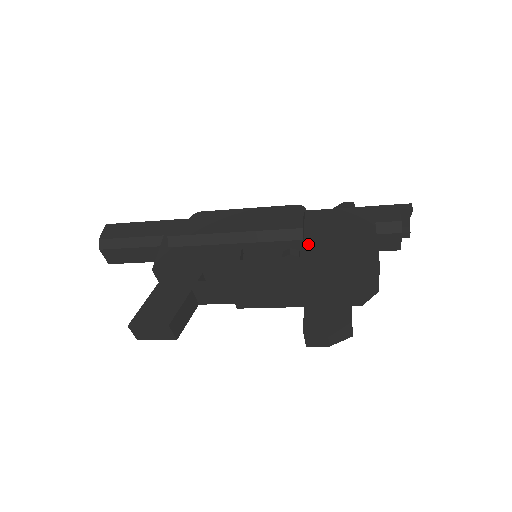
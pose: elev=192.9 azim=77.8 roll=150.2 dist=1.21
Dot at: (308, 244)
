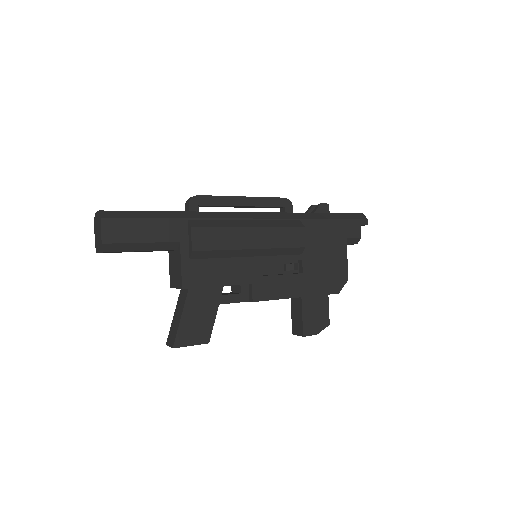
Dot at: (306, 260)
